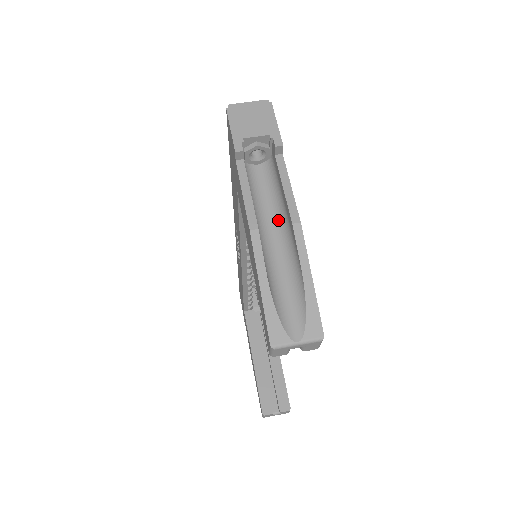
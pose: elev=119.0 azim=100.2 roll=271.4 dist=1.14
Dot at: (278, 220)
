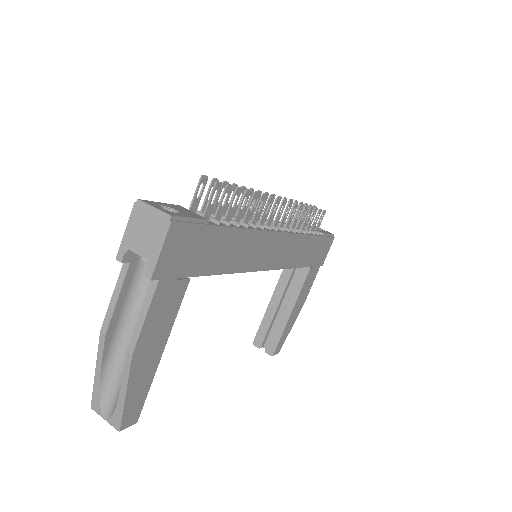
Dot at: occluded
